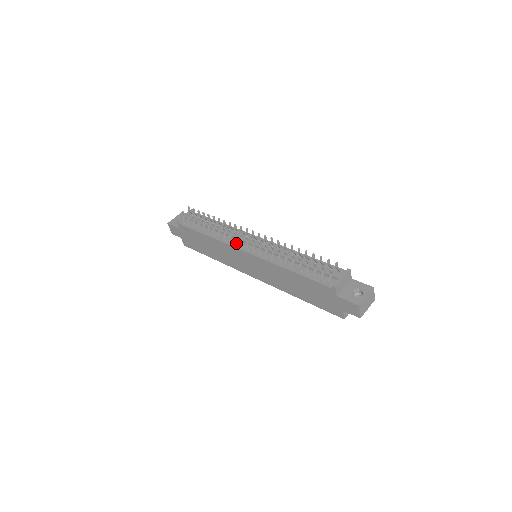
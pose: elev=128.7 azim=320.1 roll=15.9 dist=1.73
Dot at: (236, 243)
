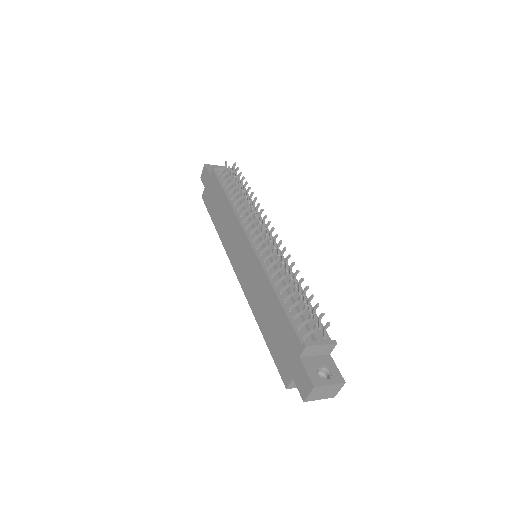
Dot at: (248, 227)
